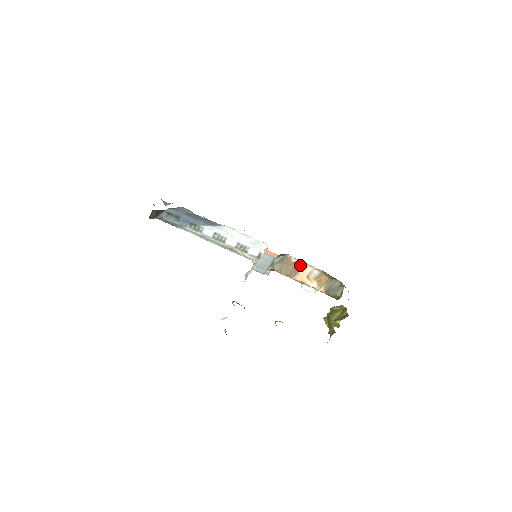
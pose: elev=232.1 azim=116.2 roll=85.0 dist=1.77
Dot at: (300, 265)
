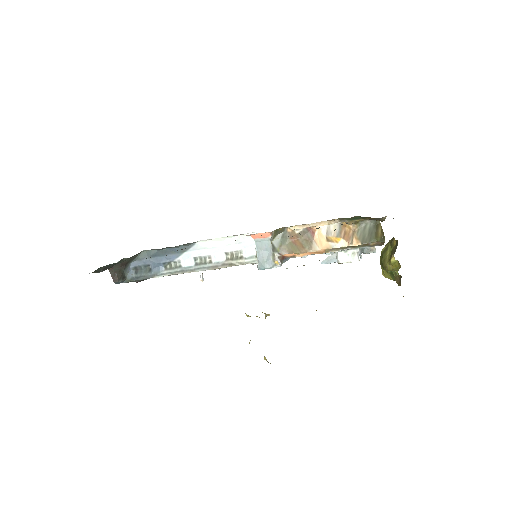
Dot at: (309, 232)
